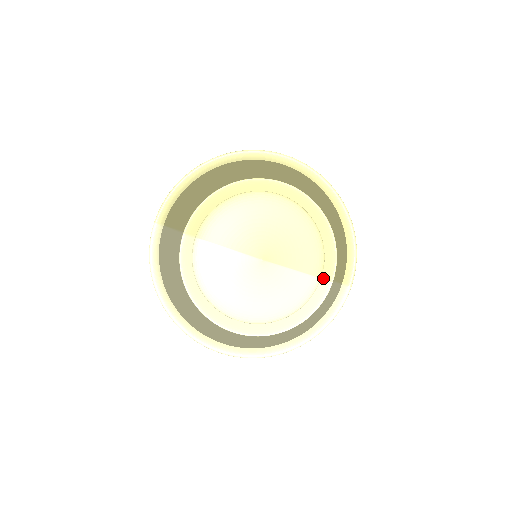
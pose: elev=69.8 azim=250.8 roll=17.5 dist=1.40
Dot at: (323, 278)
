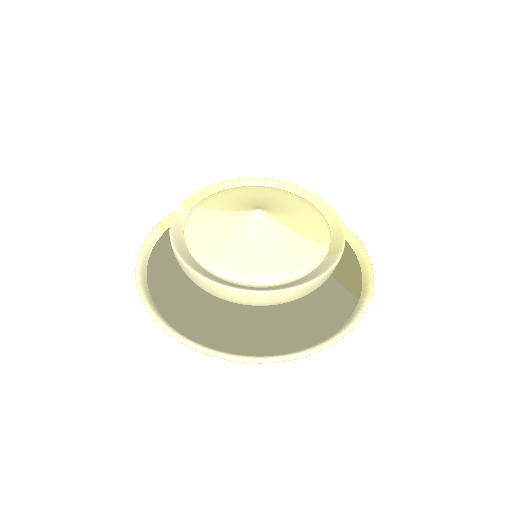
Dot at: (331, 254)
